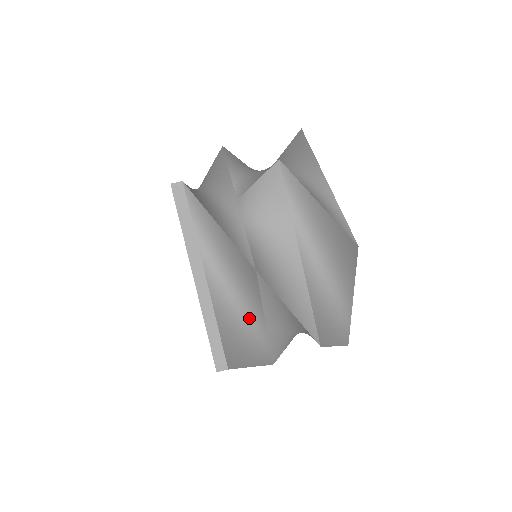
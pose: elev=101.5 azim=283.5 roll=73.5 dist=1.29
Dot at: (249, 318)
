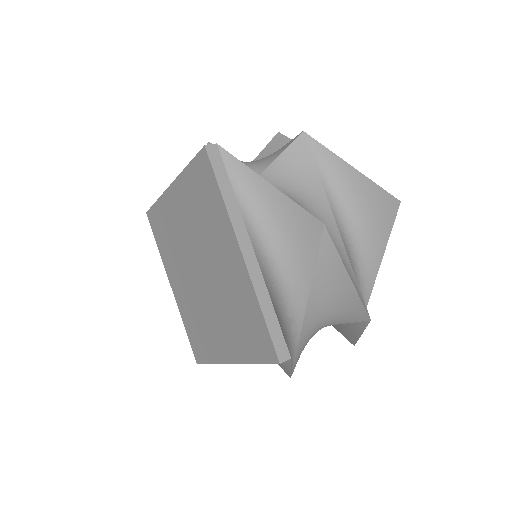
Dot at: (289, 304)
